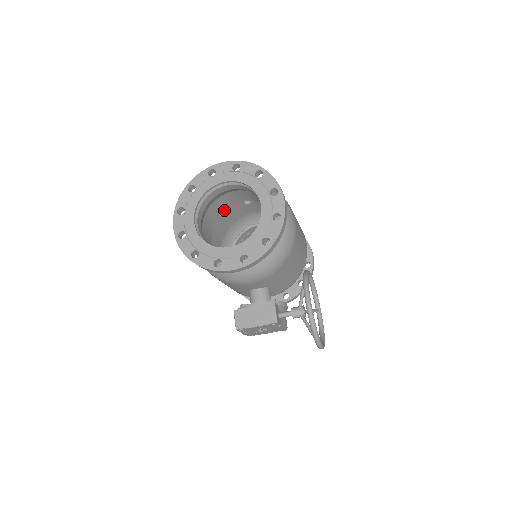
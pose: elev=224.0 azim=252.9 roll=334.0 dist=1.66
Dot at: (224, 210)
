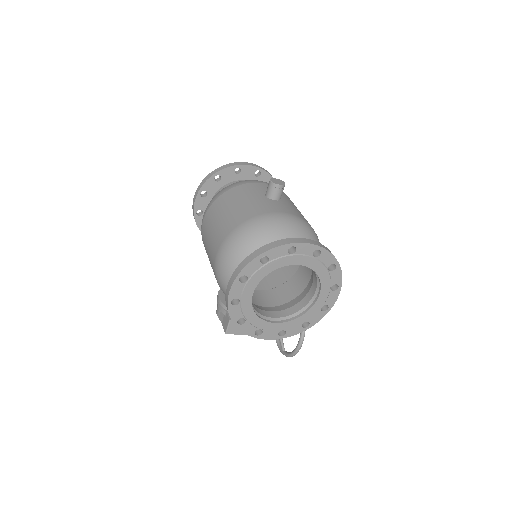
Dot at: (247, 205)
